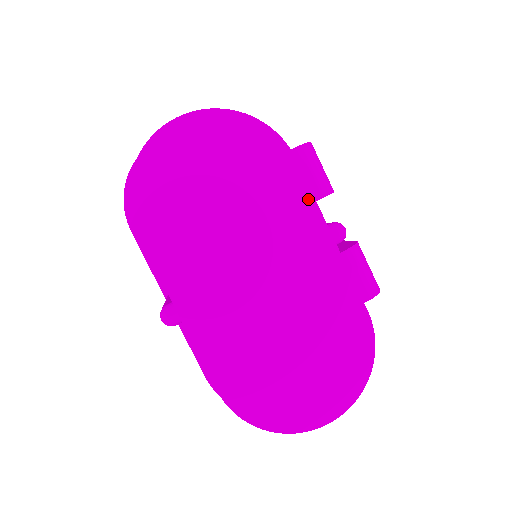
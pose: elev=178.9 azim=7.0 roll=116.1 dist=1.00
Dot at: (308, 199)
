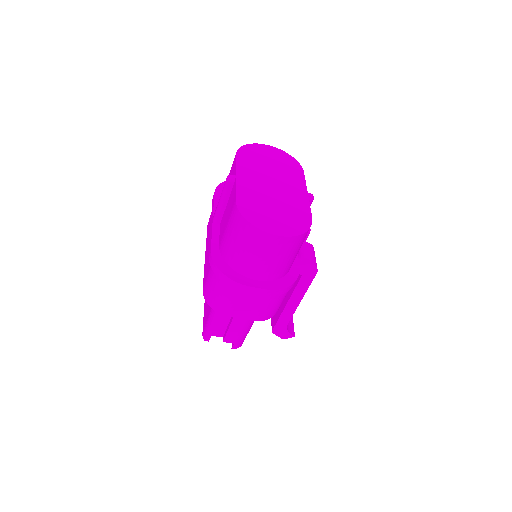
Dot at: (303, 181)
